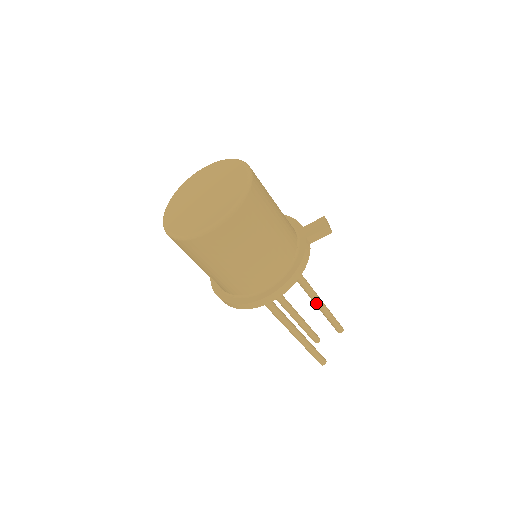
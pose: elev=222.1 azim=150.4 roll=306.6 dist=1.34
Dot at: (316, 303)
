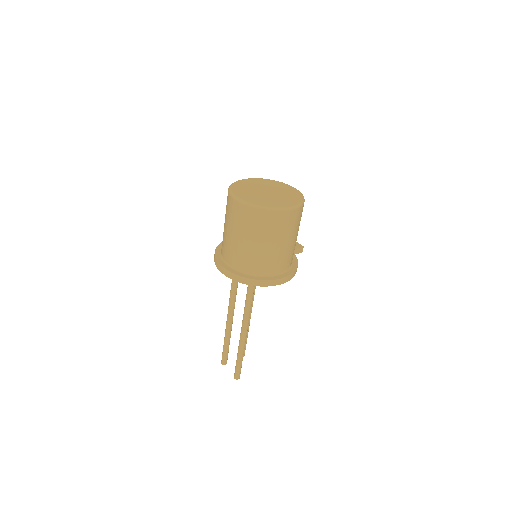
Dot at: occluded
